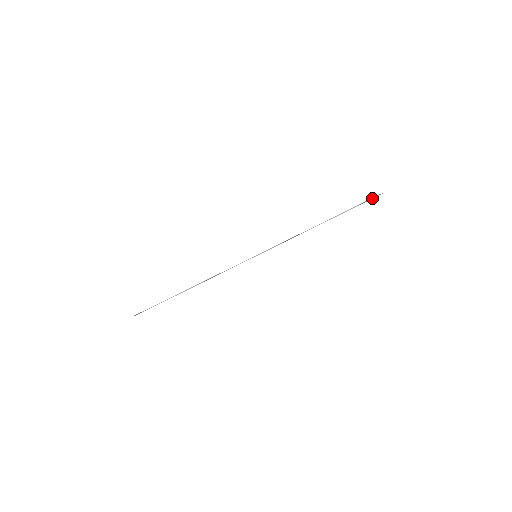
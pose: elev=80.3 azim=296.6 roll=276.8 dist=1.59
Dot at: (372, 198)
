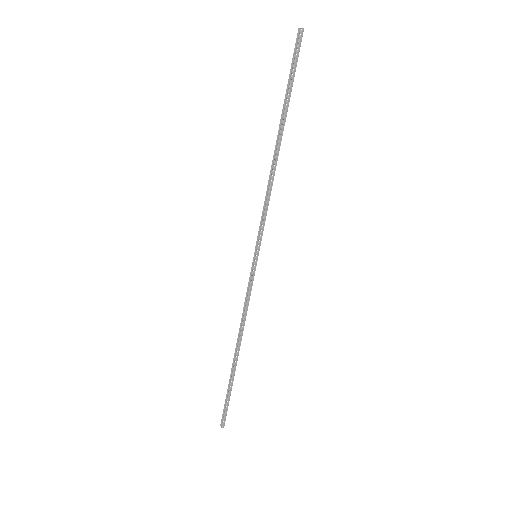
Dot at: (297, 51)
